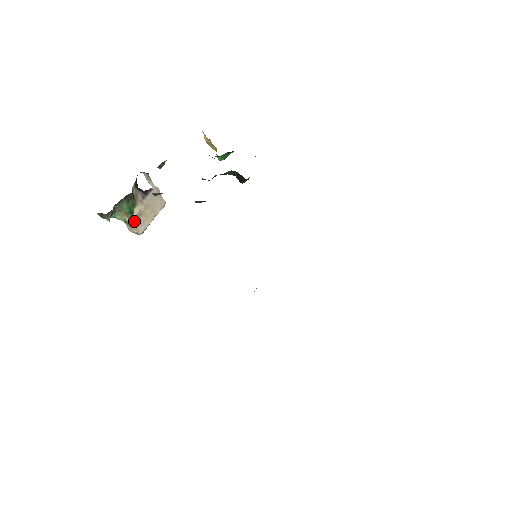
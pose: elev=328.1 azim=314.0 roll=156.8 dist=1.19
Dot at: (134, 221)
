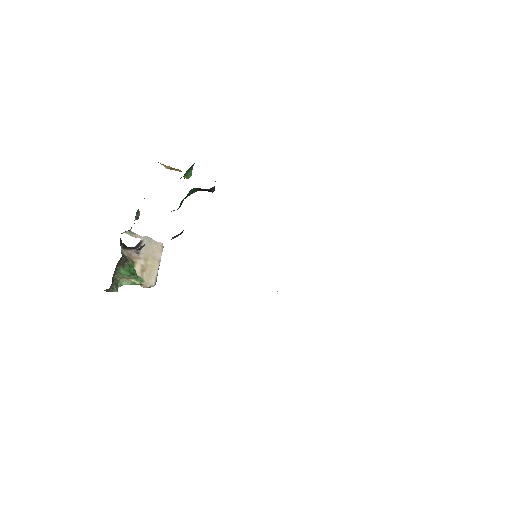
Dot at: (141, 278)
